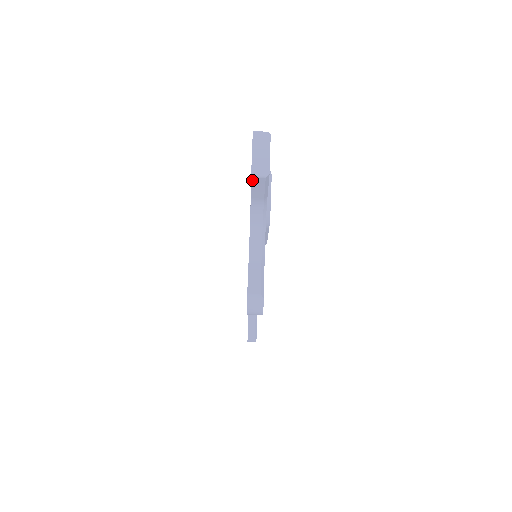
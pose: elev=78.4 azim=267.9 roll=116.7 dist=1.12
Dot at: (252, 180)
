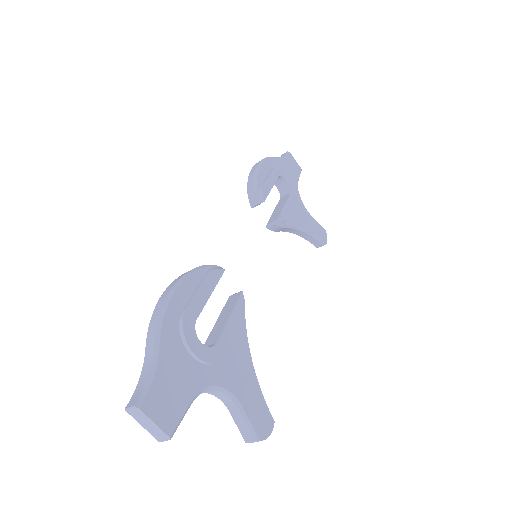
Dot at: occluded
